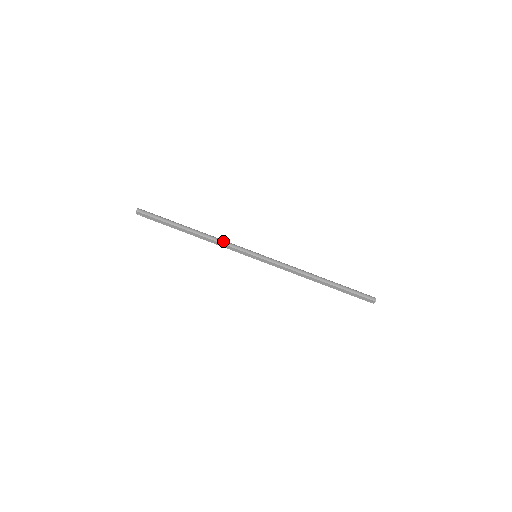
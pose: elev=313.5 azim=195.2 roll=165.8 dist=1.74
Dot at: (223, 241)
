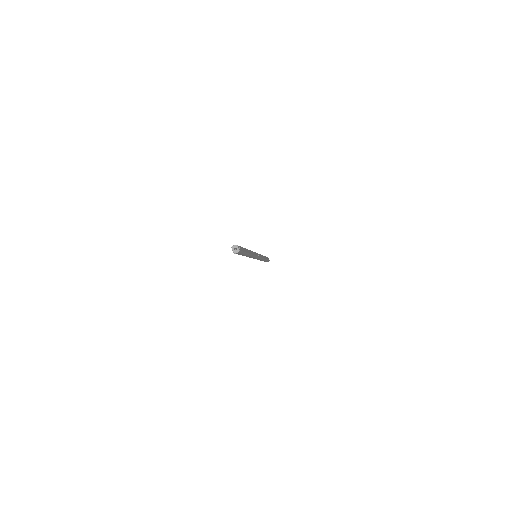
Dot at: occluded
